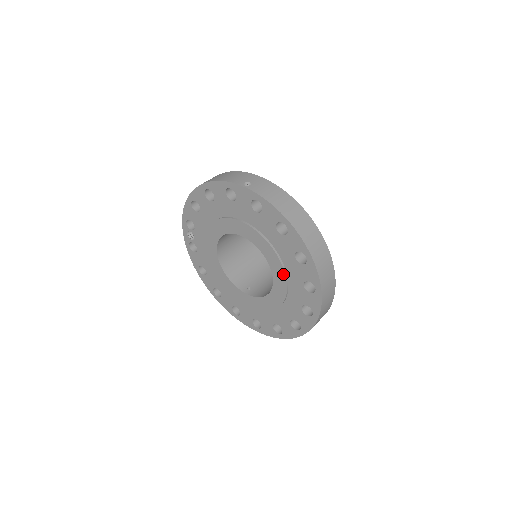
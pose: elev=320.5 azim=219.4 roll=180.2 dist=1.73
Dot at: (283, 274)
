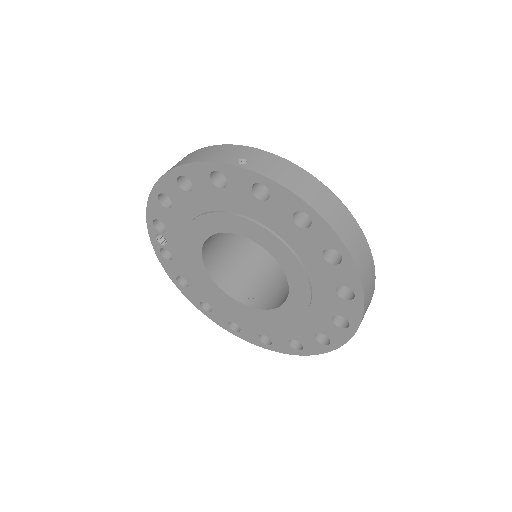
Dot at: (305, 279)
